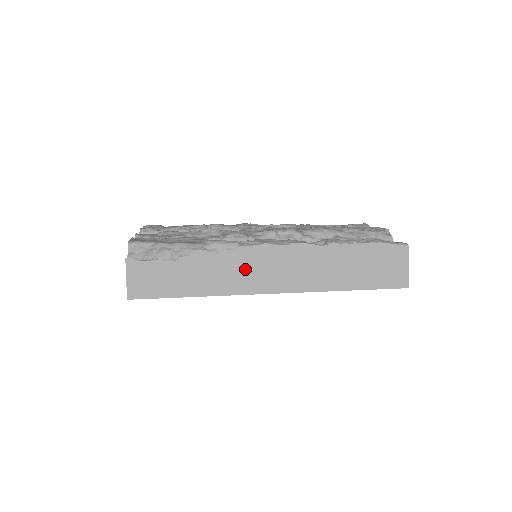
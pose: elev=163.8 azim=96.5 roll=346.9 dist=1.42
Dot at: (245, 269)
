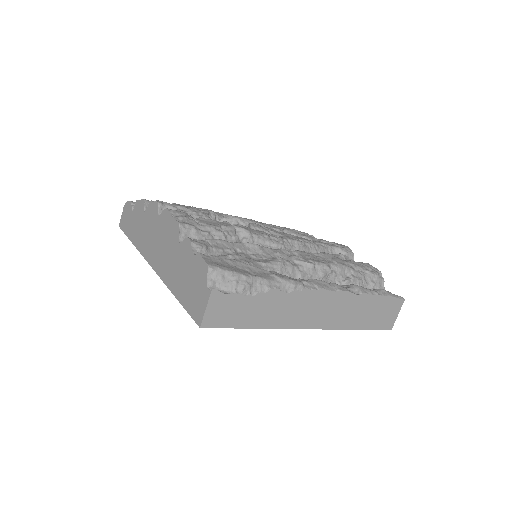
Dot at: (301, 308)
